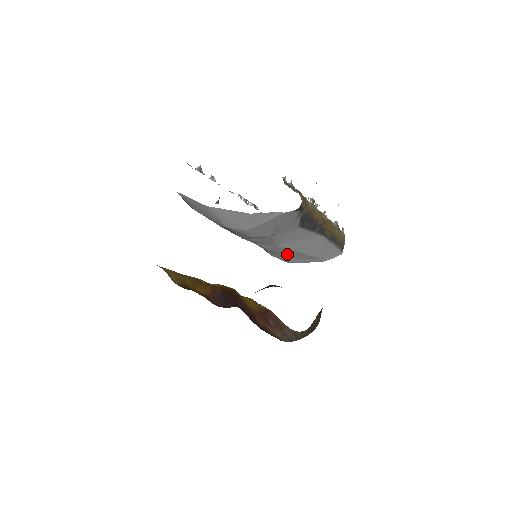
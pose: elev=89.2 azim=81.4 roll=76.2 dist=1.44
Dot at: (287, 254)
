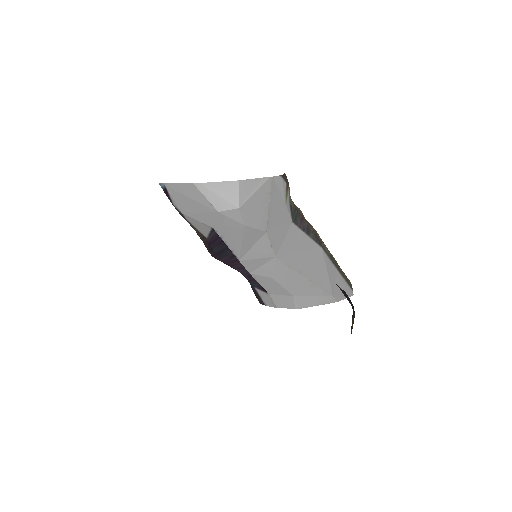
Dot at: (292, 284)
